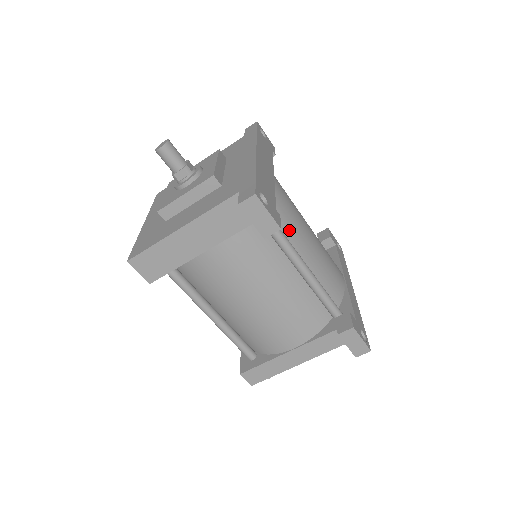
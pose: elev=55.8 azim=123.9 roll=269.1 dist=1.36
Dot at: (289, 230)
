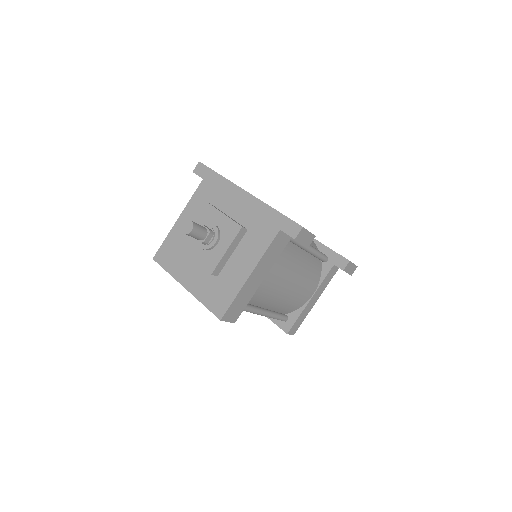
Dot at: occluded
